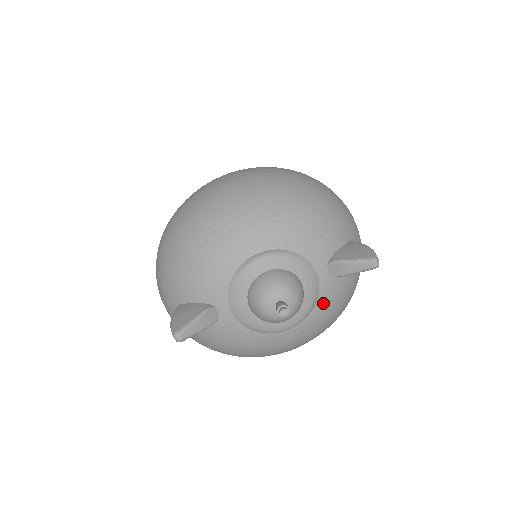
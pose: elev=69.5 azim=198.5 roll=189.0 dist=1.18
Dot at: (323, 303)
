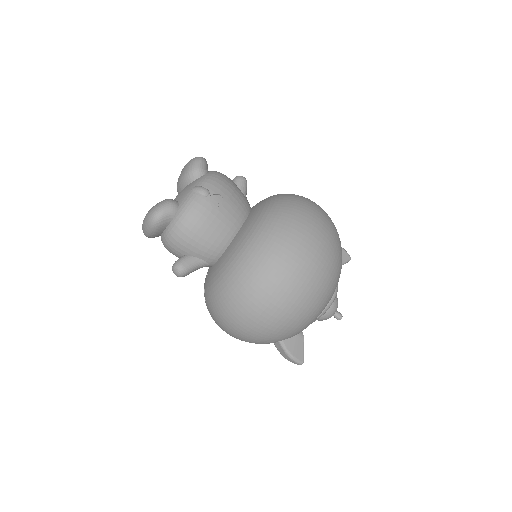
Dot at: occluded
